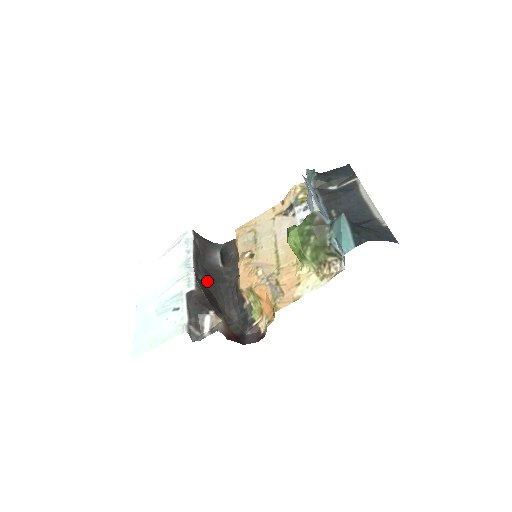
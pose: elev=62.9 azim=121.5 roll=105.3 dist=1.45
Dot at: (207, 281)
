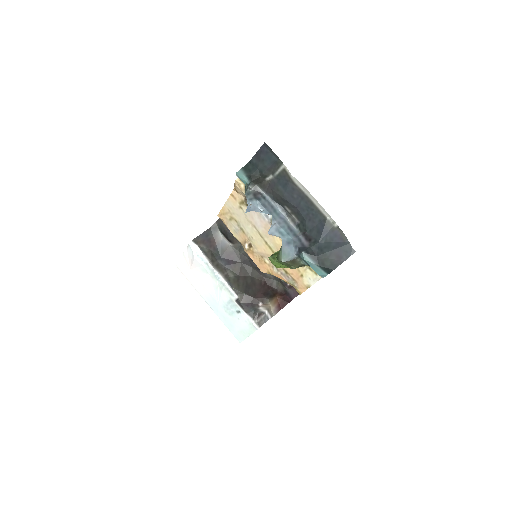
Dot at: (235, 271)
